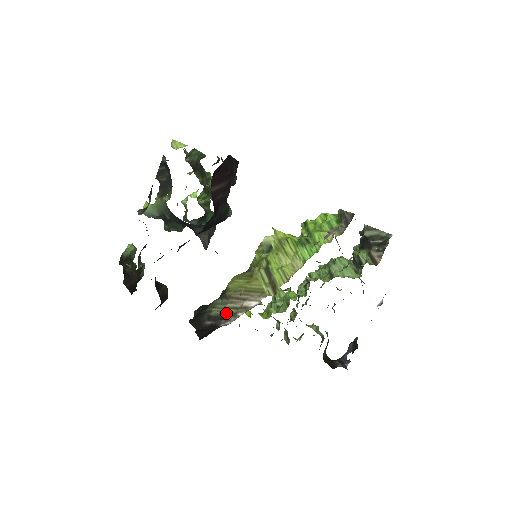
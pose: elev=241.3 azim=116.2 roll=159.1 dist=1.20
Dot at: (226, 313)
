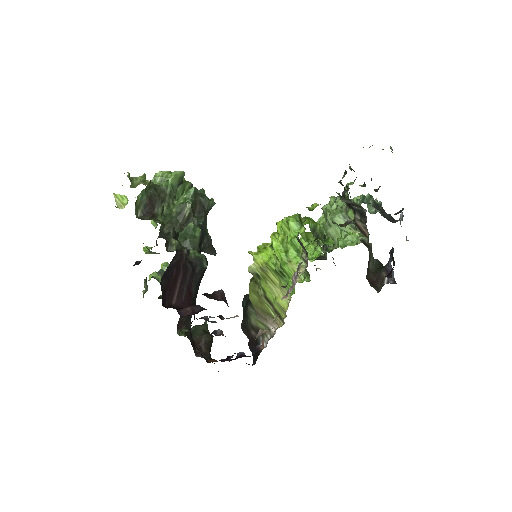
Dot at: (260, 328)
